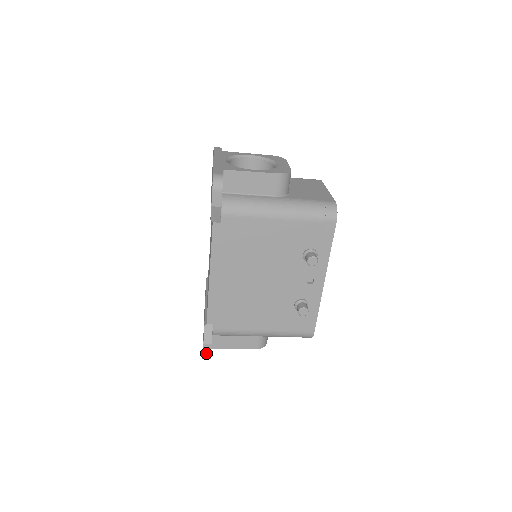
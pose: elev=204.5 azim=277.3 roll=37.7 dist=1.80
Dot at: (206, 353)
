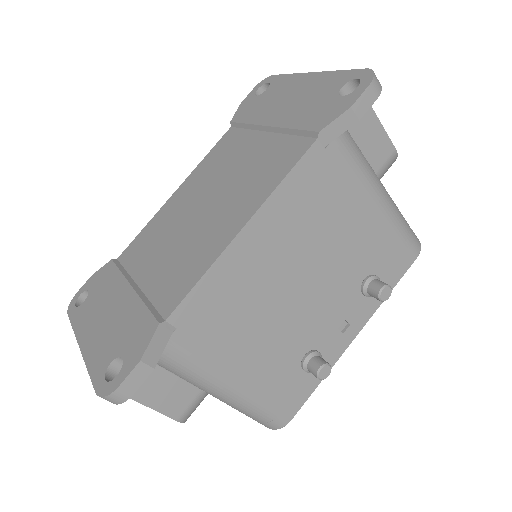
Dot at: (128, 385)
